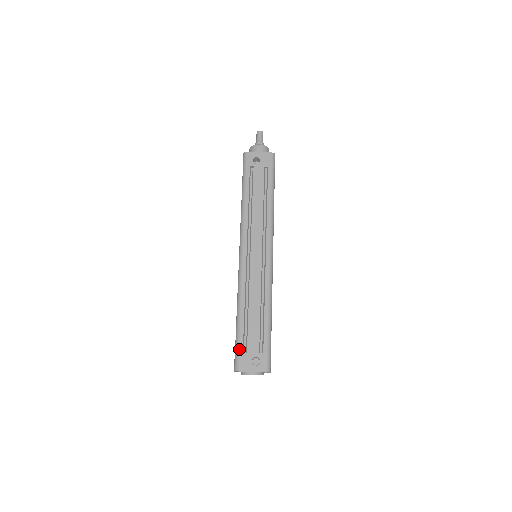
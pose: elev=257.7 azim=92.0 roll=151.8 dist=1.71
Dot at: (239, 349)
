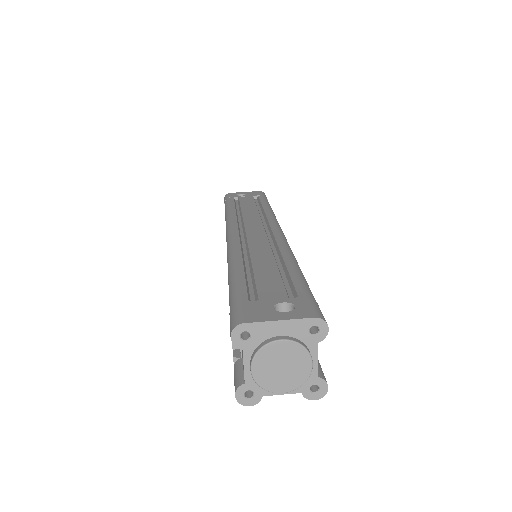
Dot at: (239, 299)
